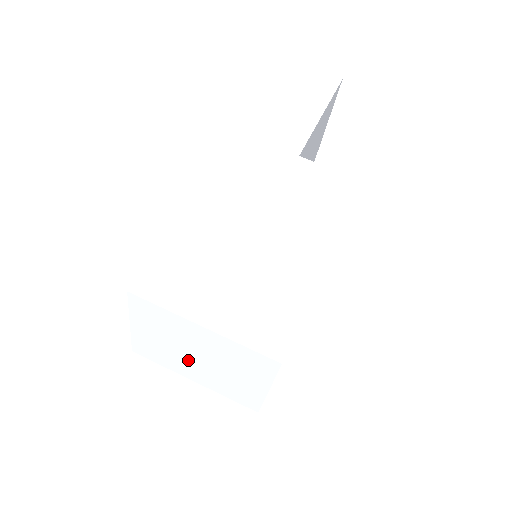
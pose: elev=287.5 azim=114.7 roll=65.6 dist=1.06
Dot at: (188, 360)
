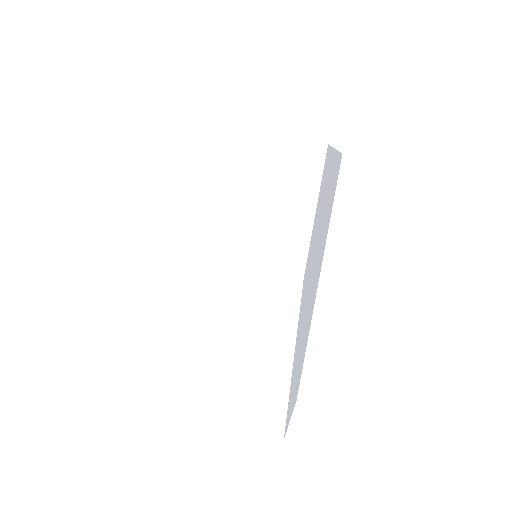
Dot at: (217, 215)
